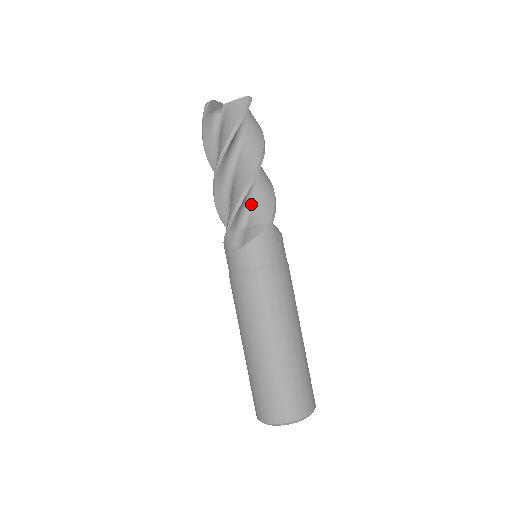
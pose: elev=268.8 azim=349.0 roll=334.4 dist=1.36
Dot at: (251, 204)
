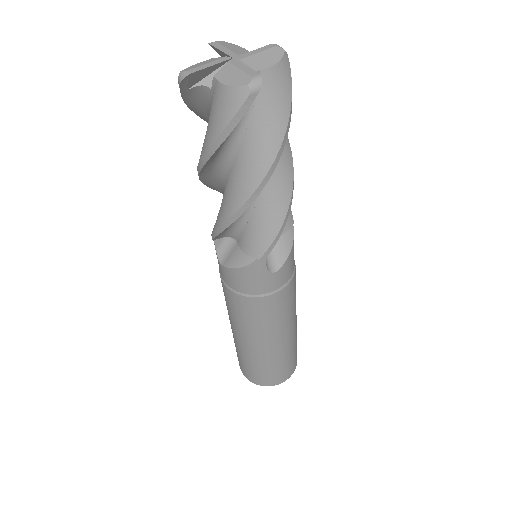
Dot at: occluded
